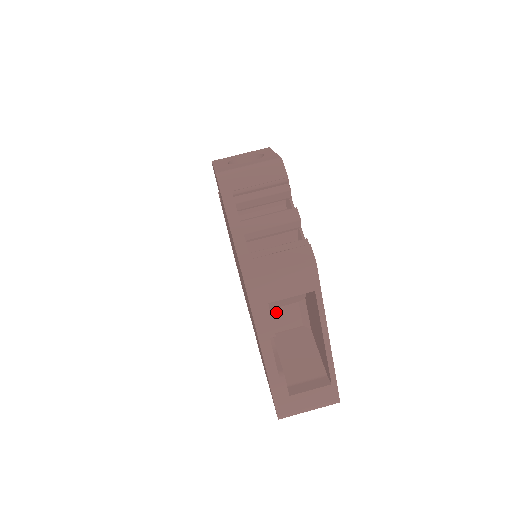
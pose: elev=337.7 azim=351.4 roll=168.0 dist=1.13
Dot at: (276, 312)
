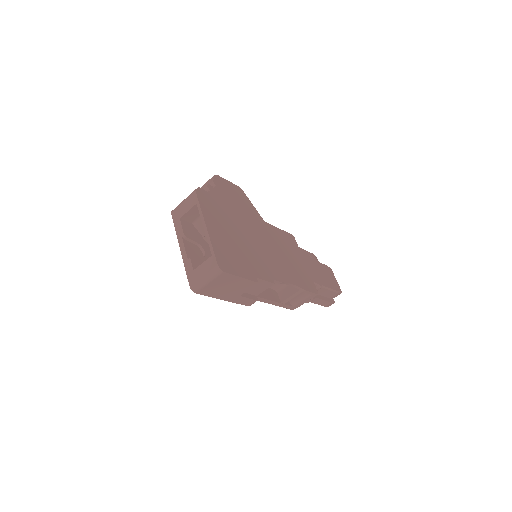
Dot at: occluded
